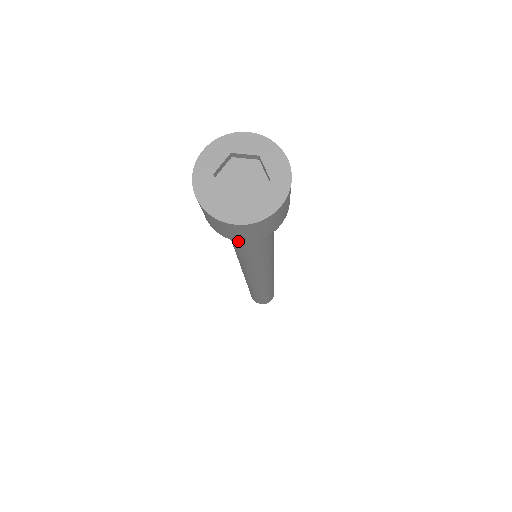
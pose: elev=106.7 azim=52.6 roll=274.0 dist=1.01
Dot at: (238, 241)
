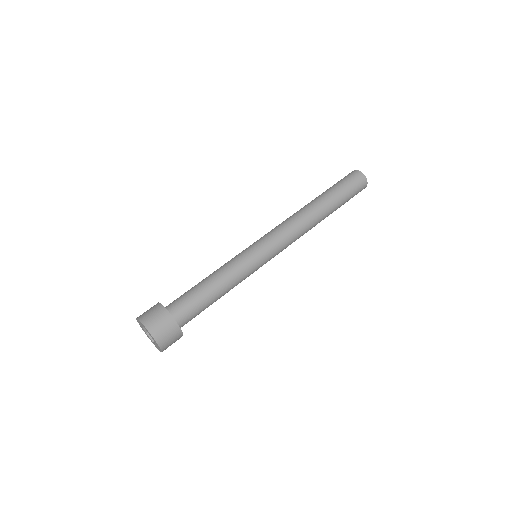
Dot at: occluded
